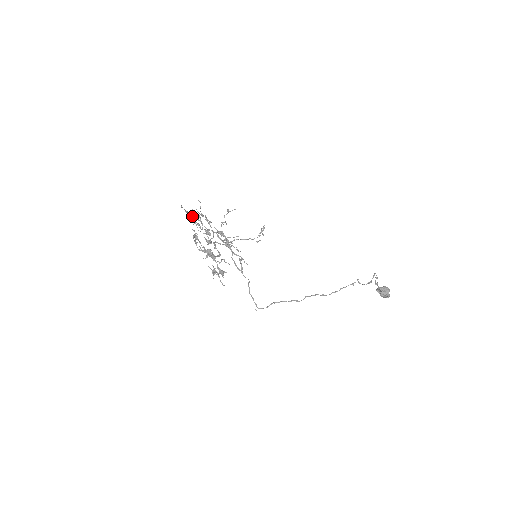
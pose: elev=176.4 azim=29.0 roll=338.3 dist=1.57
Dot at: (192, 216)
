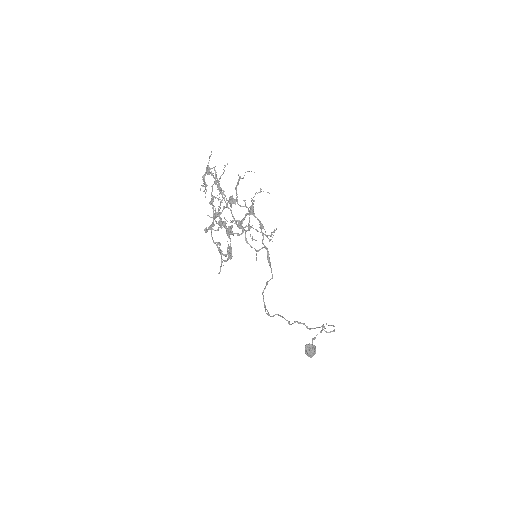
Dot at: occluded
